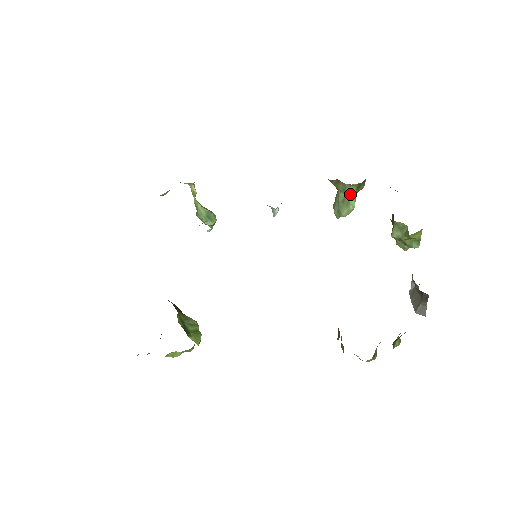
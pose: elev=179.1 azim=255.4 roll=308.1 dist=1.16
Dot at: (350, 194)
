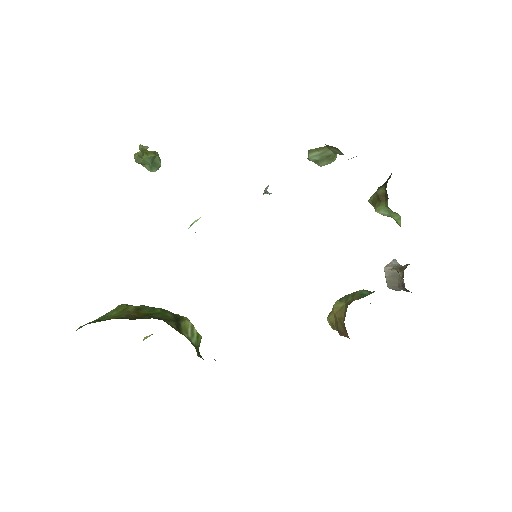
Dot at: (339, 154)
